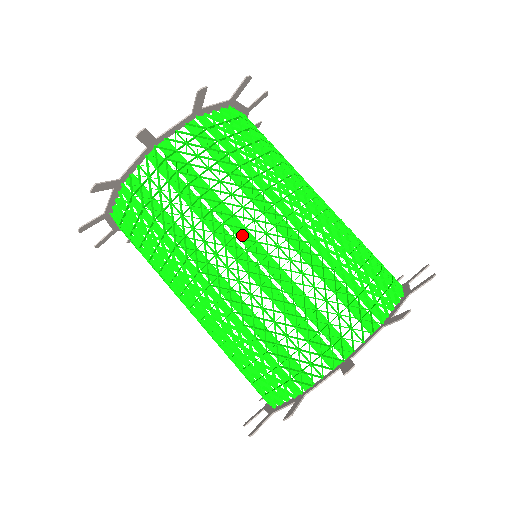
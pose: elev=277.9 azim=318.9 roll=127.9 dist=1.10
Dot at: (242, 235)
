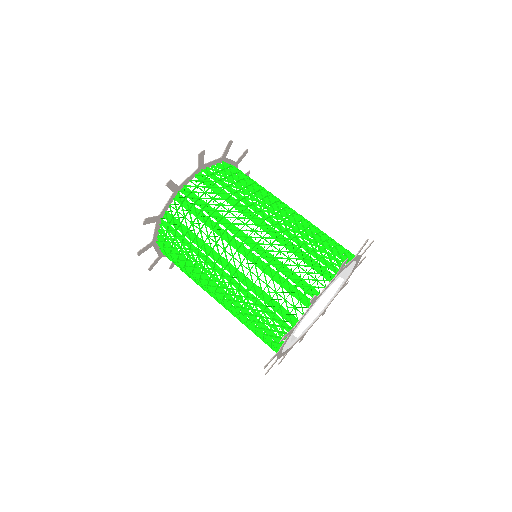
Dot at: (278, 204)
